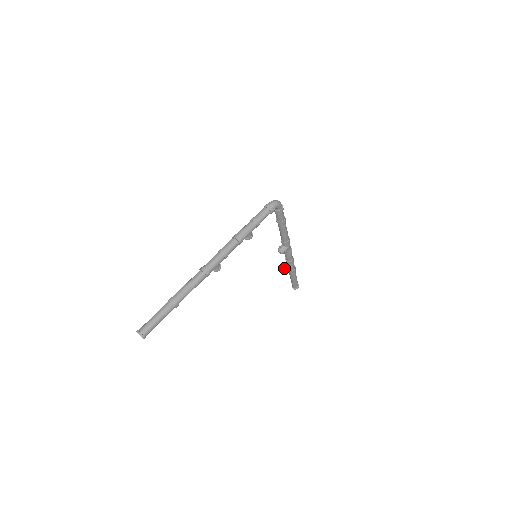
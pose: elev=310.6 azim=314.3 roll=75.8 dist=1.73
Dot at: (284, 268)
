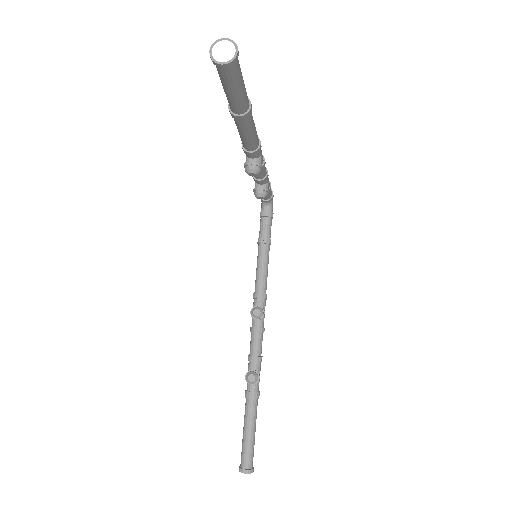
Dot at: (251, 372)
